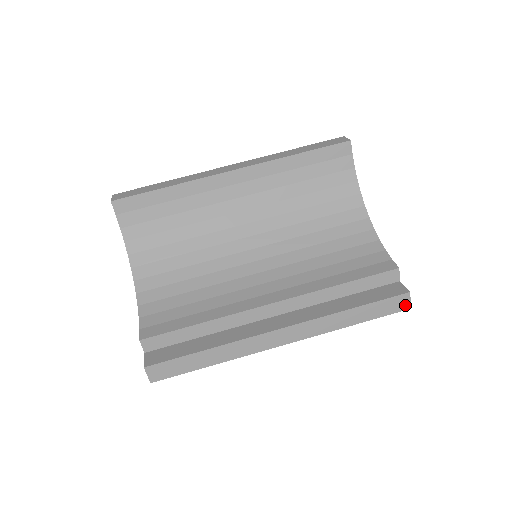
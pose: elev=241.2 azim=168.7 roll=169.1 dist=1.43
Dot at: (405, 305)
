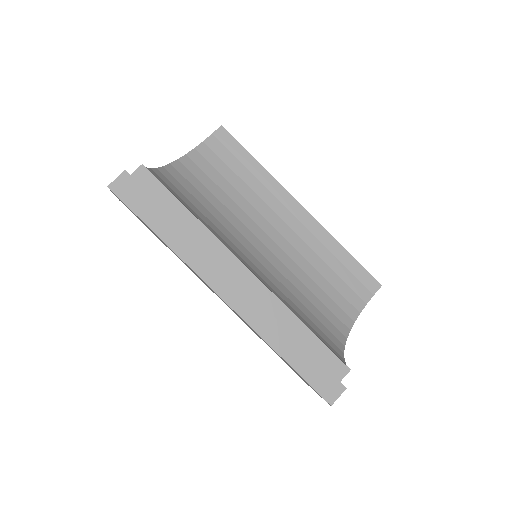
Dot at: (331, 396)
